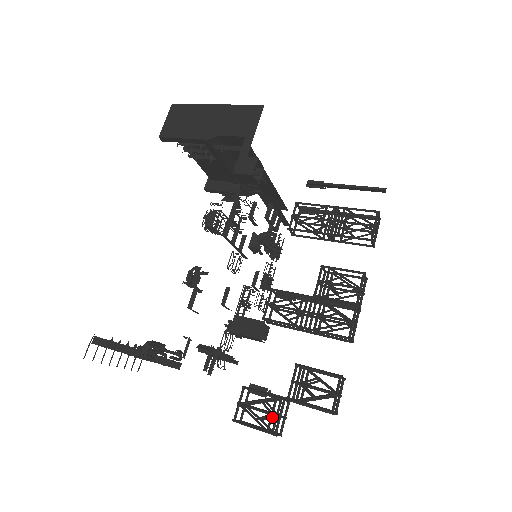
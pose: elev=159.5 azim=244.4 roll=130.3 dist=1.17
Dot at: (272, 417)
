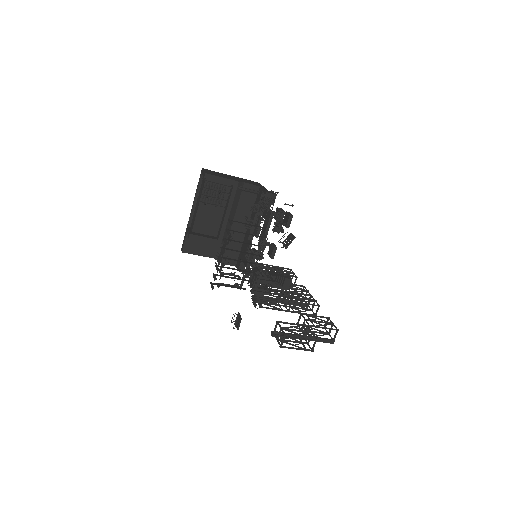
Dot at: (307, 333)
